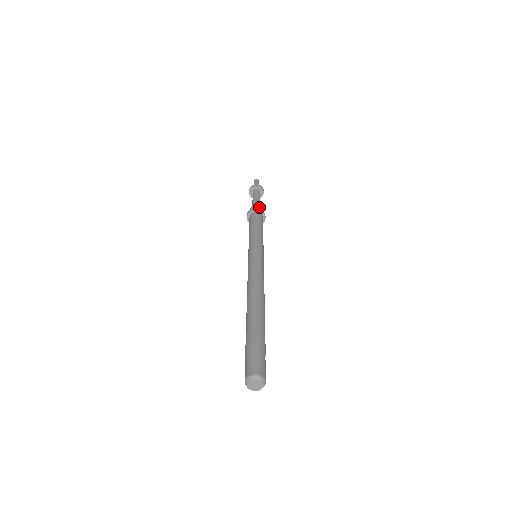
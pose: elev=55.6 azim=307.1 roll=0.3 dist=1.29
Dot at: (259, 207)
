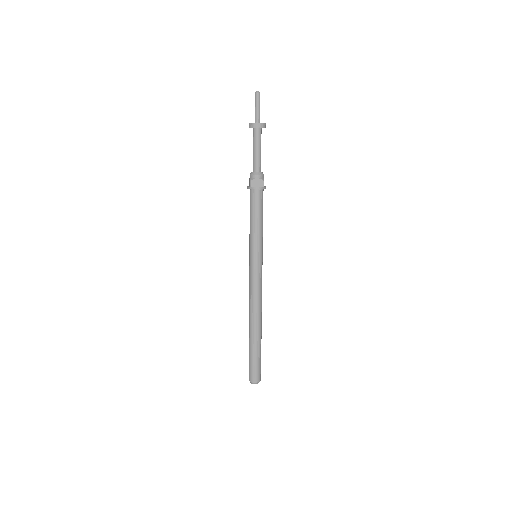
Dot at: occluded
